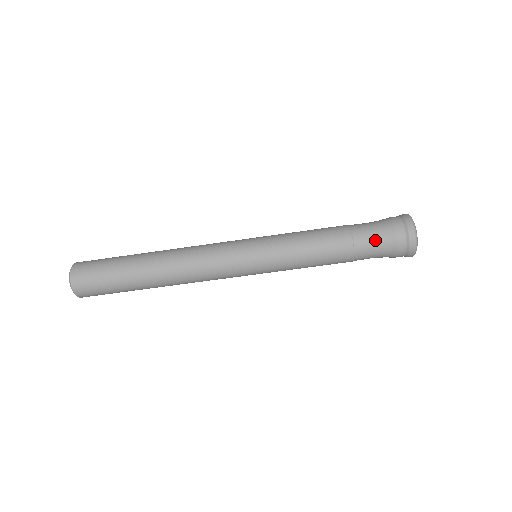
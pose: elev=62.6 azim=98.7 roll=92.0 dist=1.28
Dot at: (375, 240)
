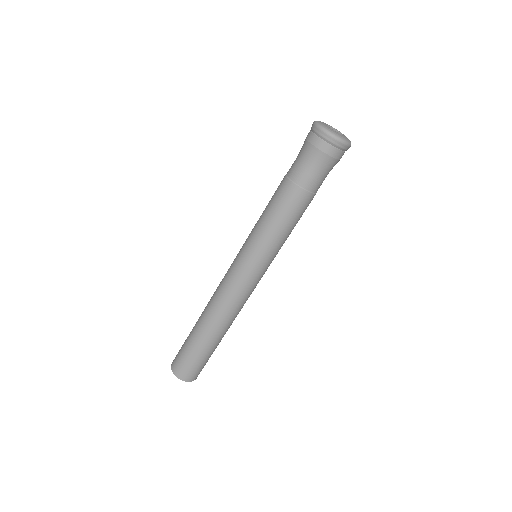
Dot at: (315, 171)
